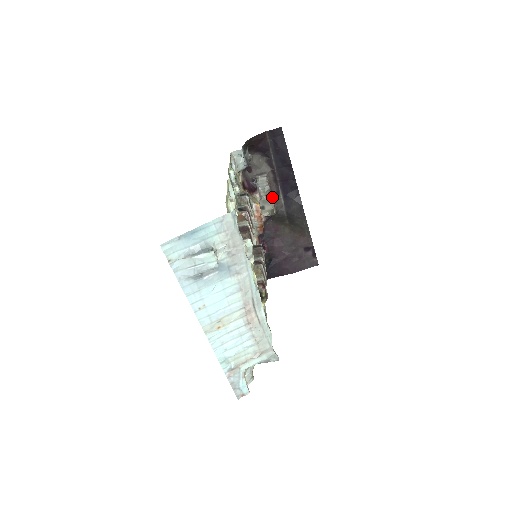
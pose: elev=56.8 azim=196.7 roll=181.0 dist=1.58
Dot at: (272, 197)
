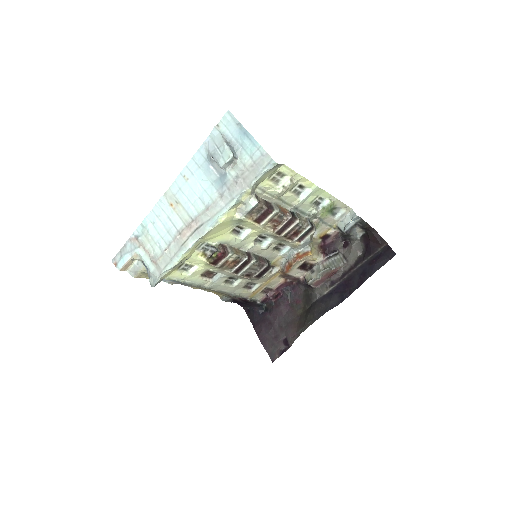
Dot at: (326, 276)
